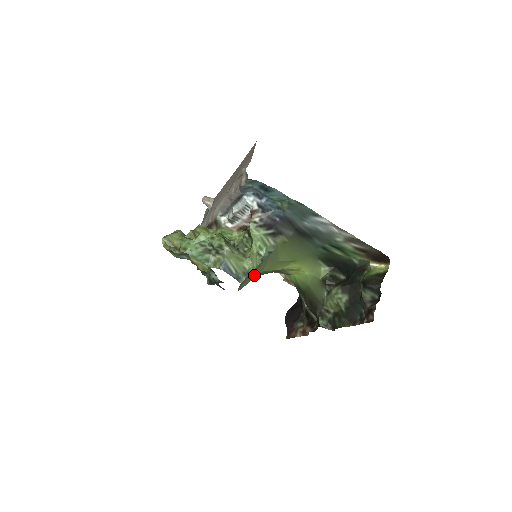
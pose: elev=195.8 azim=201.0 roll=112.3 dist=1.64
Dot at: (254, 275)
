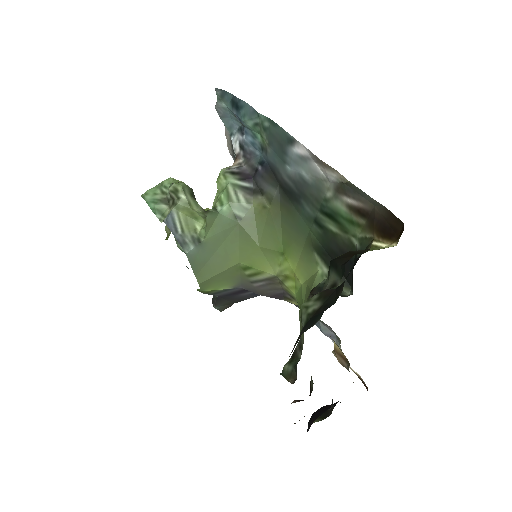
Dot at: (221, 261)
